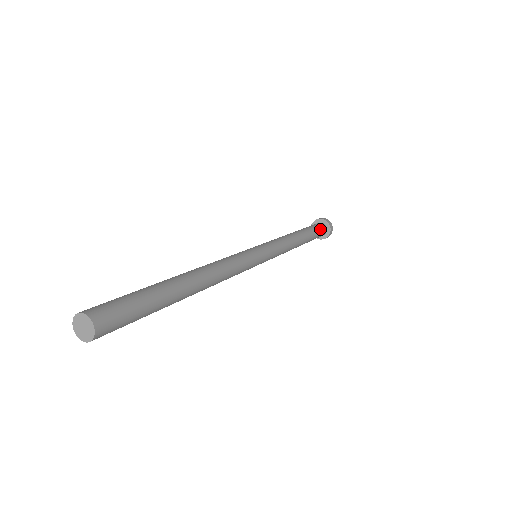
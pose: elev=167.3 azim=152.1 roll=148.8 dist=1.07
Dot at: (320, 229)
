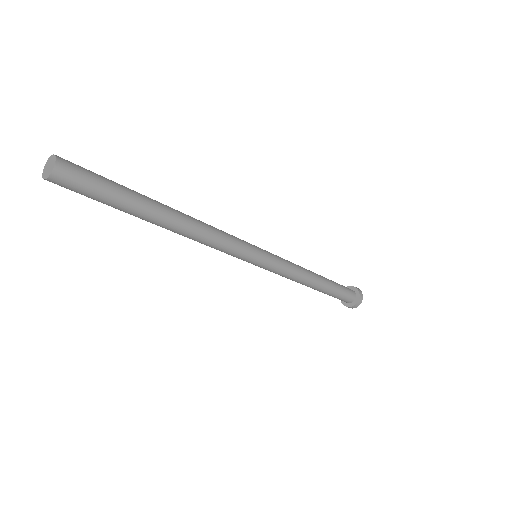
Dot at: (343, 286)
